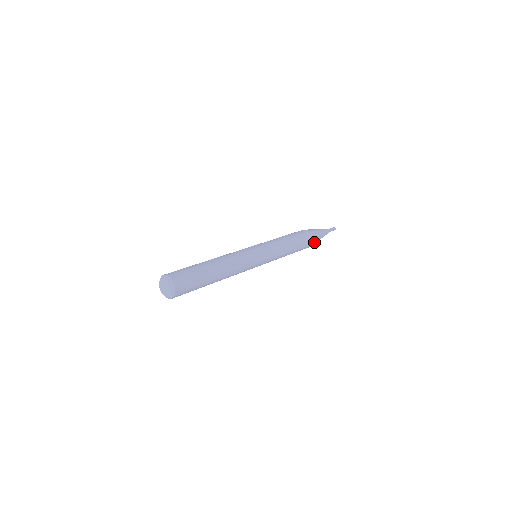
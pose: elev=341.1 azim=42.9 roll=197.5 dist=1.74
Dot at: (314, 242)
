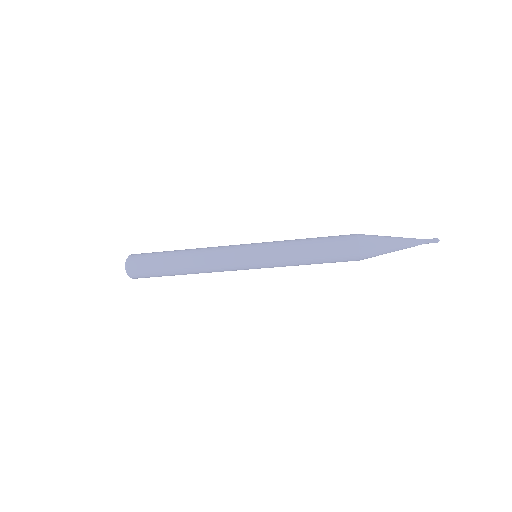
Dot at: (366, 244)
